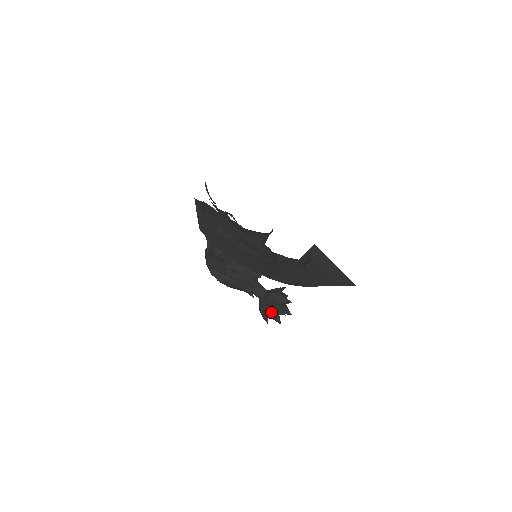
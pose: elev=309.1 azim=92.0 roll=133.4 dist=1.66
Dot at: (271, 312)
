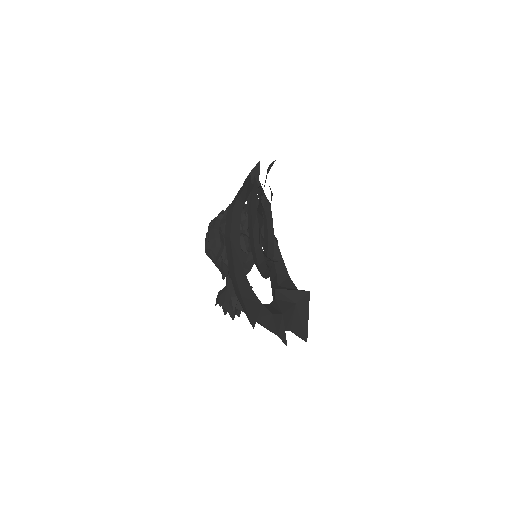
Dot at: (225, 306)
